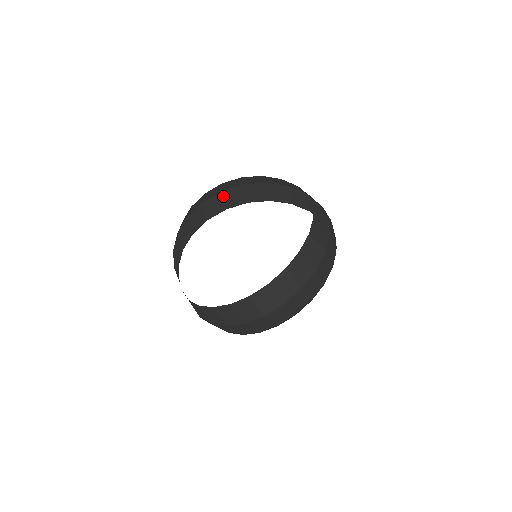
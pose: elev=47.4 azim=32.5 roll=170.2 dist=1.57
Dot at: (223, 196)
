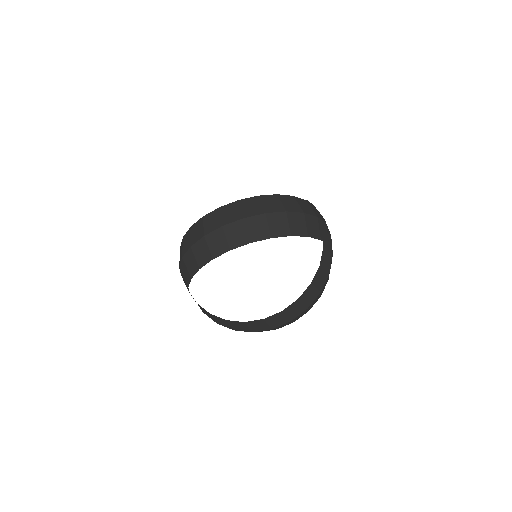
Dot at: (245, 225)
